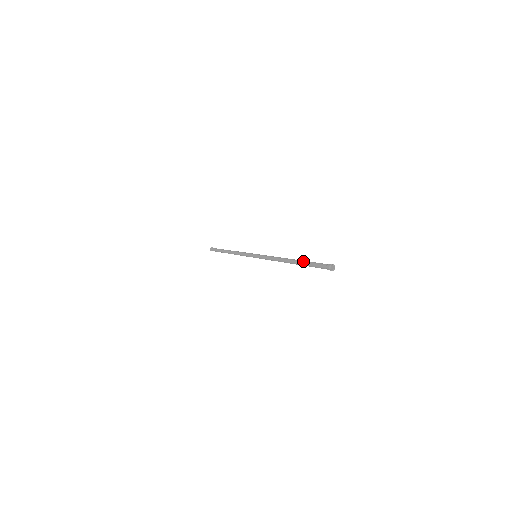
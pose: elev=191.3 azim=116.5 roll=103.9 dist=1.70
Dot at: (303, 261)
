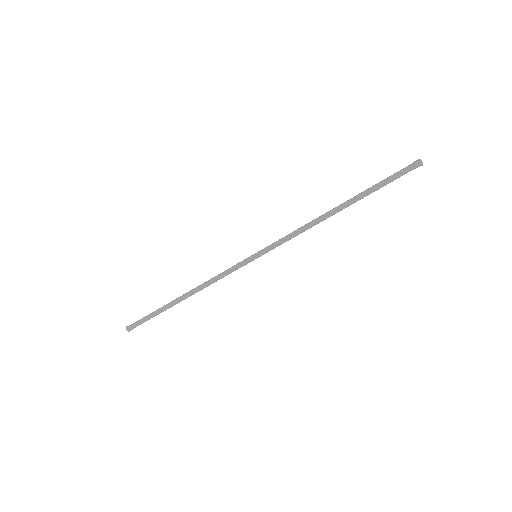
Dot at: (366, 189)
